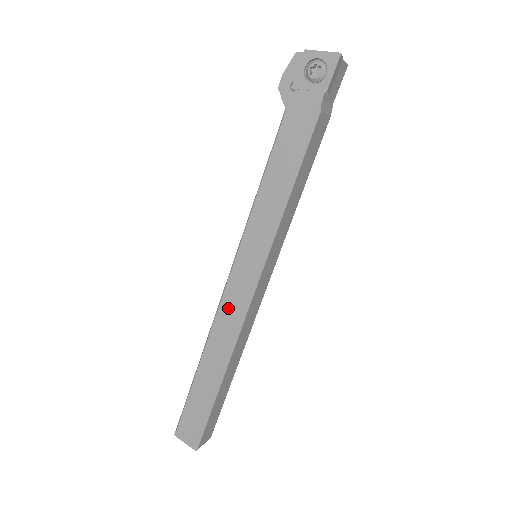
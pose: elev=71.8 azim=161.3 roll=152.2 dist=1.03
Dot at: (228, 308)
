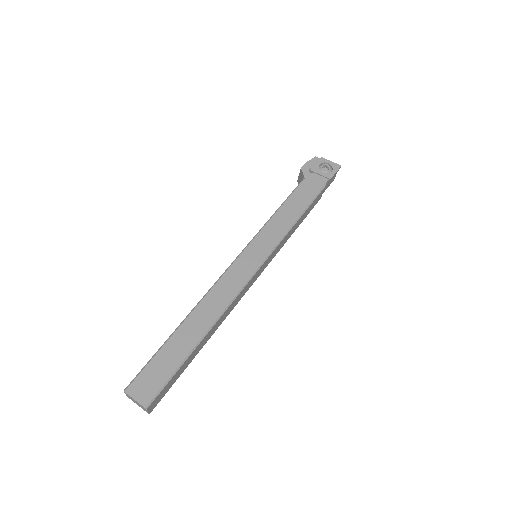
Dot at: (229, 280)
